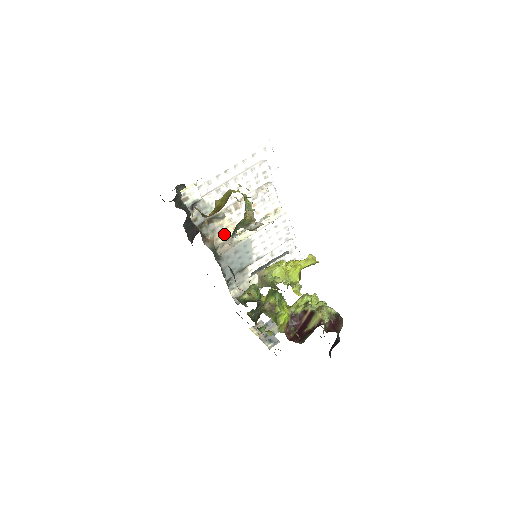
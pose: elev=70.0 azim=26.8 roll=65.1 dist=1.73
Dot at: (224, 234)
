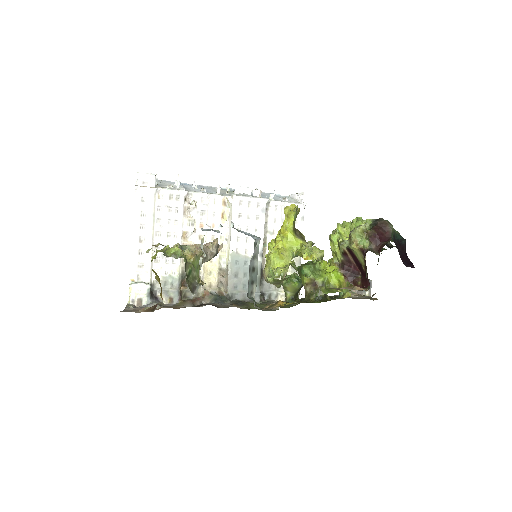
Dot at: (210, 275)
